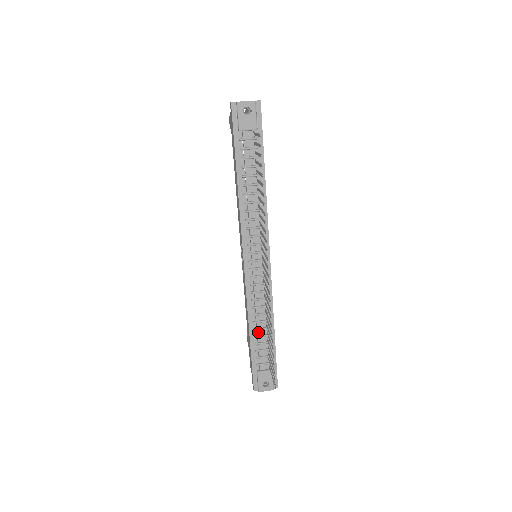
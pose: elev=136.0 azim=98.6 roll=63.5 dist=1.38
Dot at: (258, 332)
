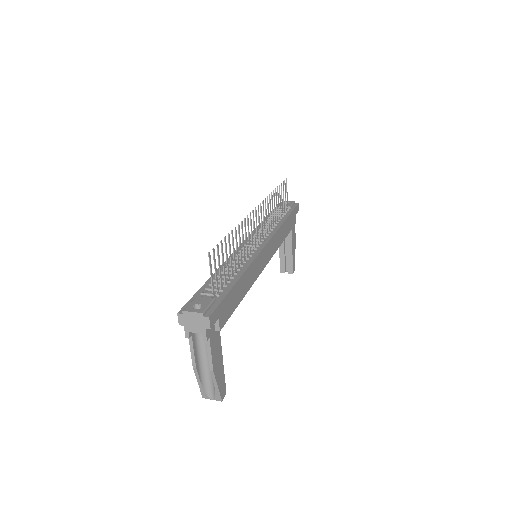
Dot at: (223, 275)
